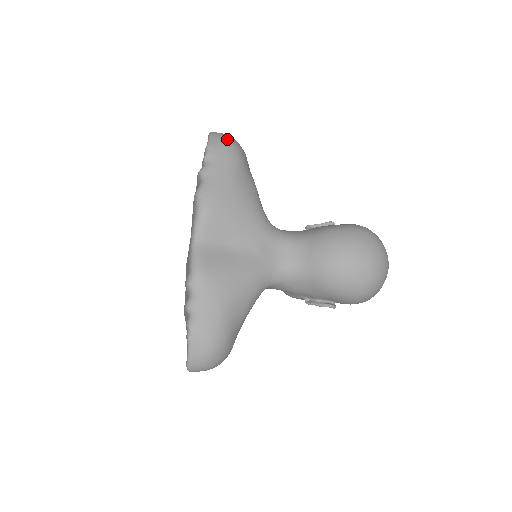
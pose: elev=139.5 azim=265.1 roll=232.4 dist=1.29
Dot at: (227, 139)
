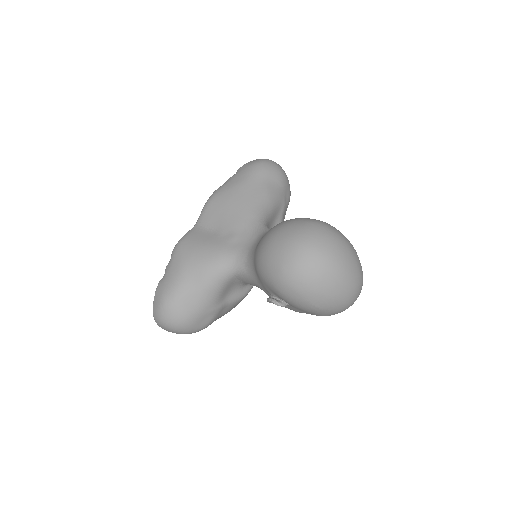
Dot at: (262, 160)
